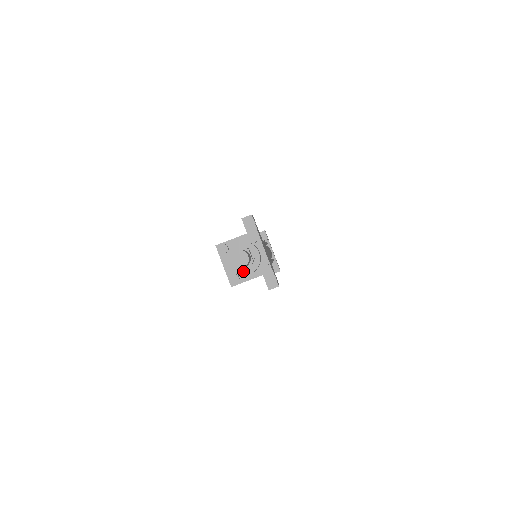
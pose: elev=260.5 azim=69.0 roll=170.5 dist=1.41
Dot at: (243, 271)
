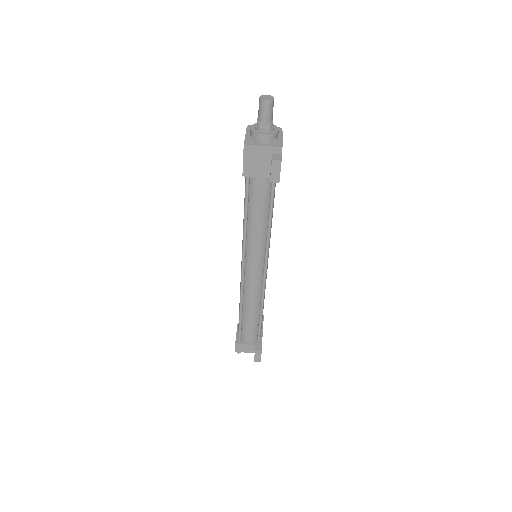
Dot at: (260, 132)
